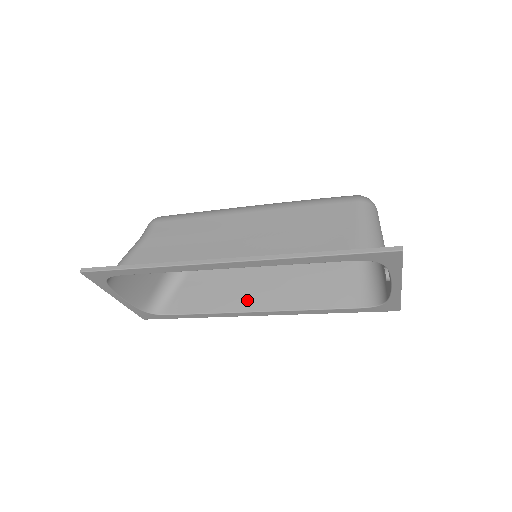
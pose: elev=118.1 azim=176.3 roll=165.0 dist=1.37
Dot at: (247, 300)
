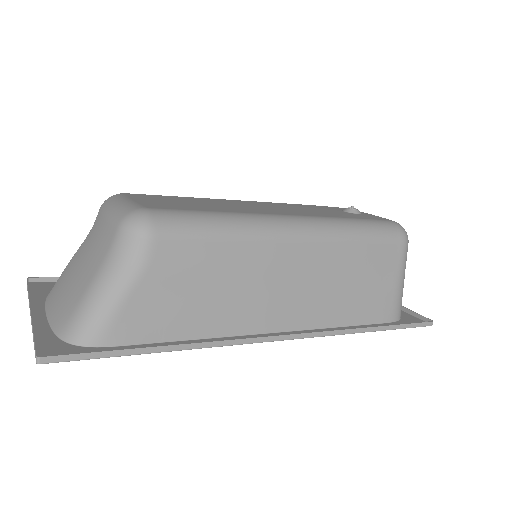
Dot at: occluded
